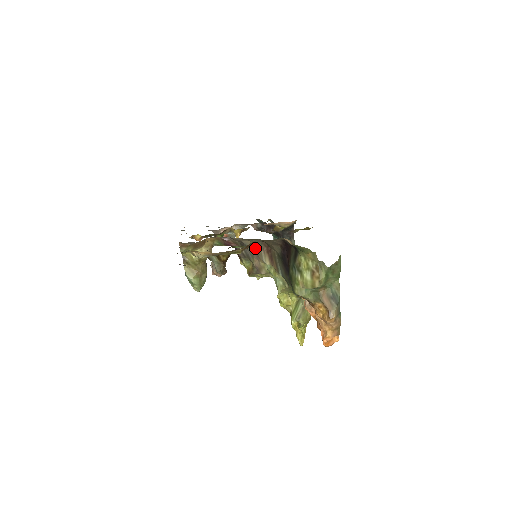
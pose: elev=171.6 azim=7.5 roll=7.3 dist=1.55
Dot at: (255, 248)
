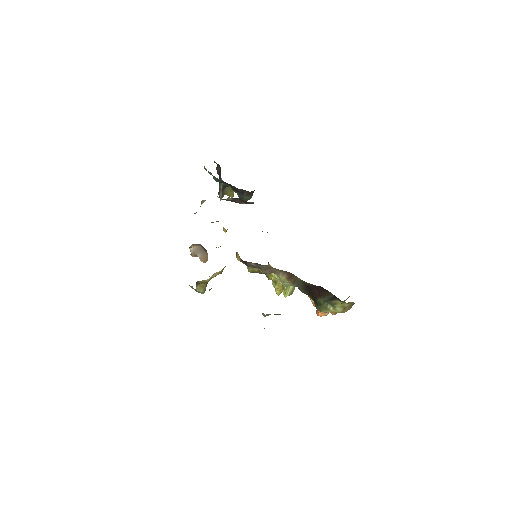
Dot at: (273, 269)
